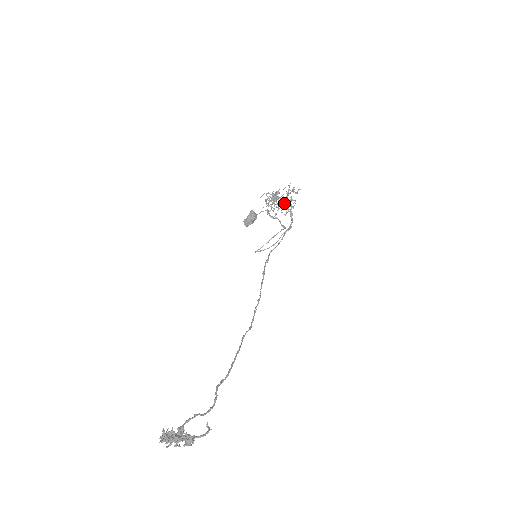
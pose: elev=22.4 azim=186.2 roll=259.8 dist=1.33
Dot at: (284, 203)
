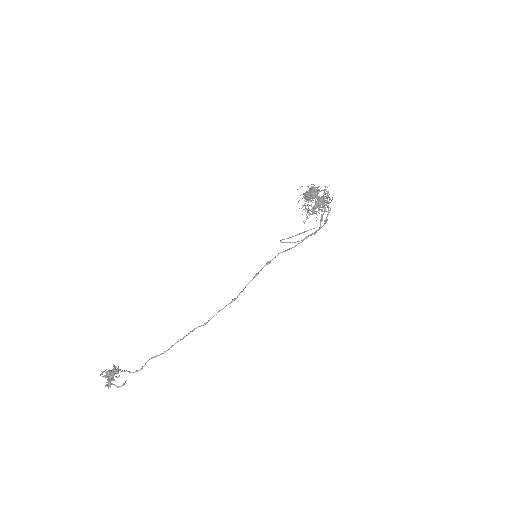
Dot at: (313, 207)
